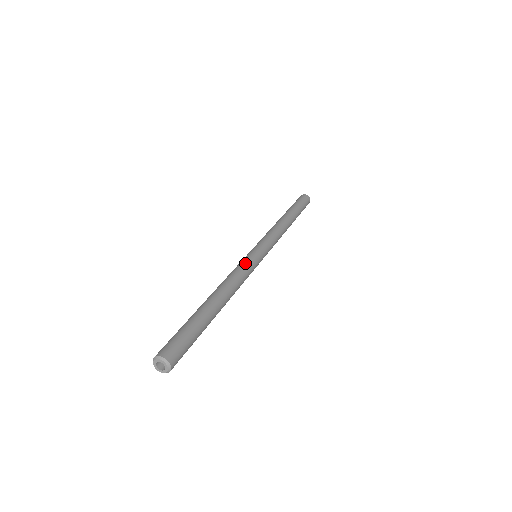
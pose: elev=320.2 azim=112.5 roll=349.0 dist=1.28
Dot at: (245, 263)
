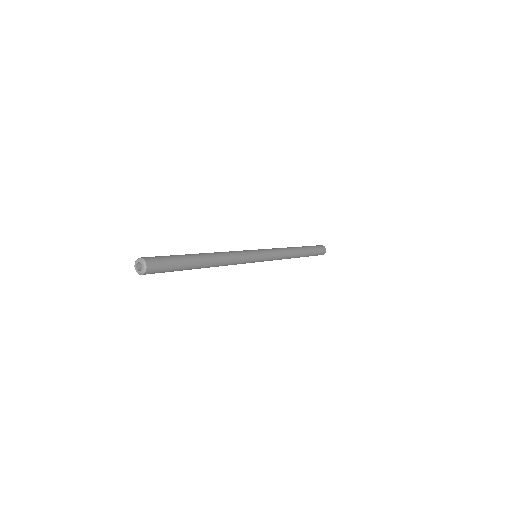
Dot at: (246, 257)
